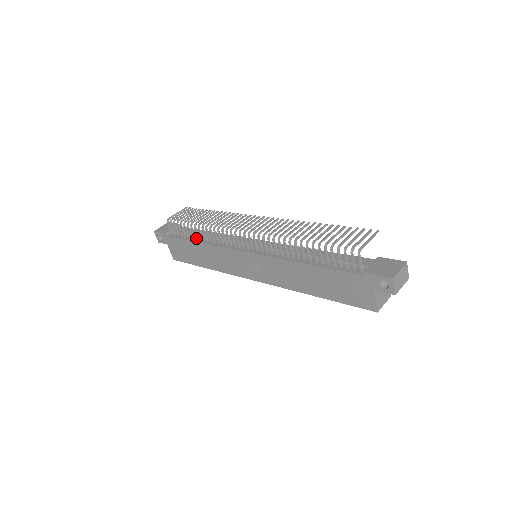
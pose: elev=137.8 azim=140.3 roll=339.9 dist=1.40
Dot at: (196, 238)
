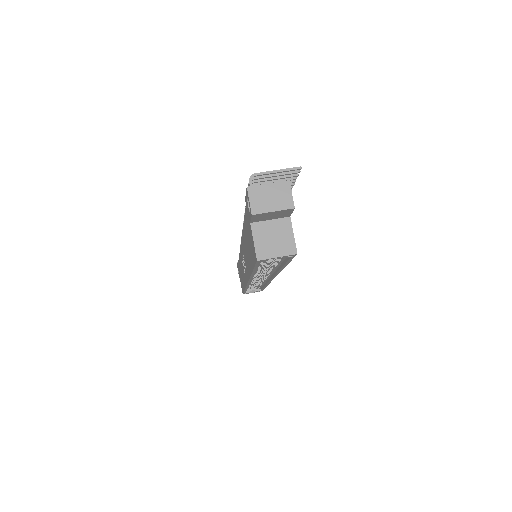
Dot at: occluded
